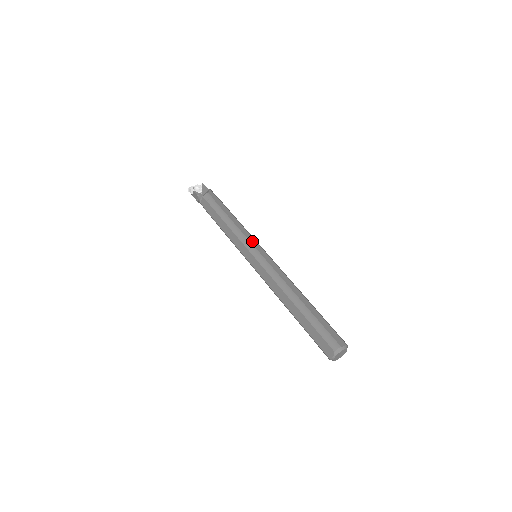
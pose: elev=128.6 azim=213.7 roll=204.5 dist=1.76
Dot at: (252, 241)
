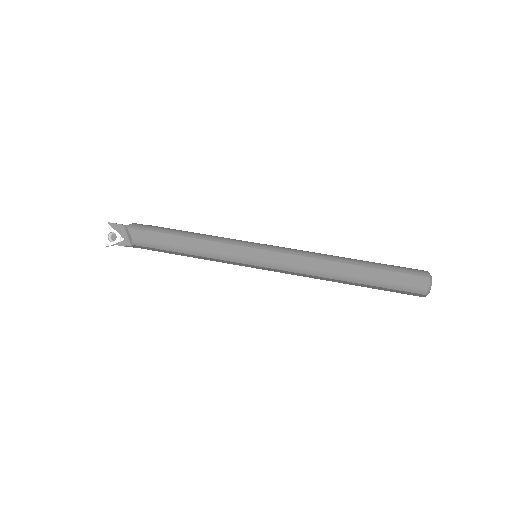
Dot at: (239, 251)
